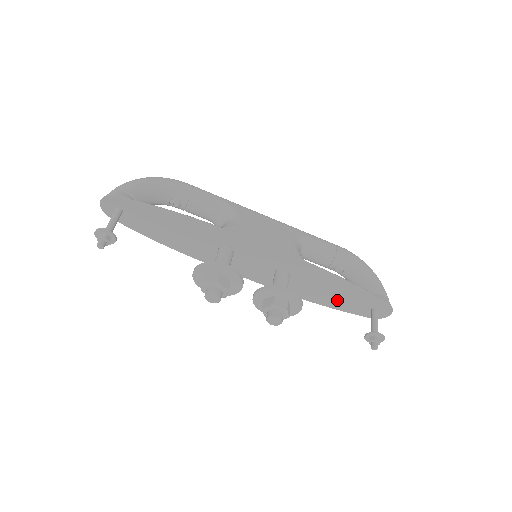
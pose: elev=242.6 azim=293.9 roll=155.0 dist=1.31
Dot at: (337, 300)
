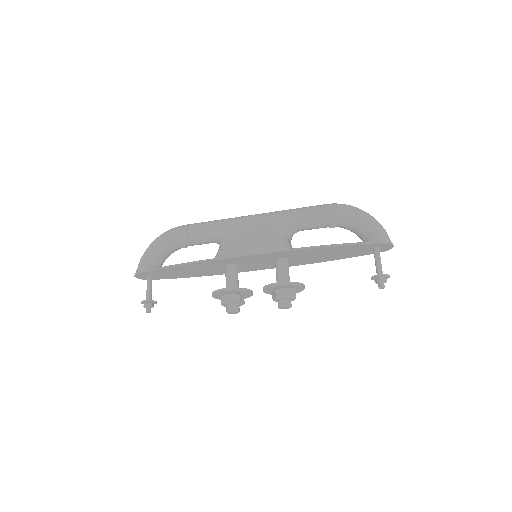
Dot at: (340, 255)
